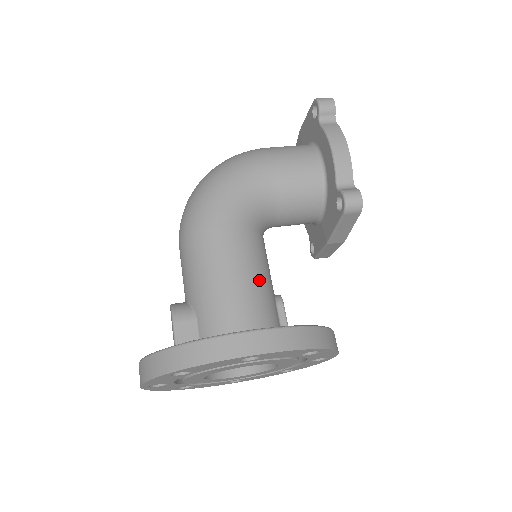
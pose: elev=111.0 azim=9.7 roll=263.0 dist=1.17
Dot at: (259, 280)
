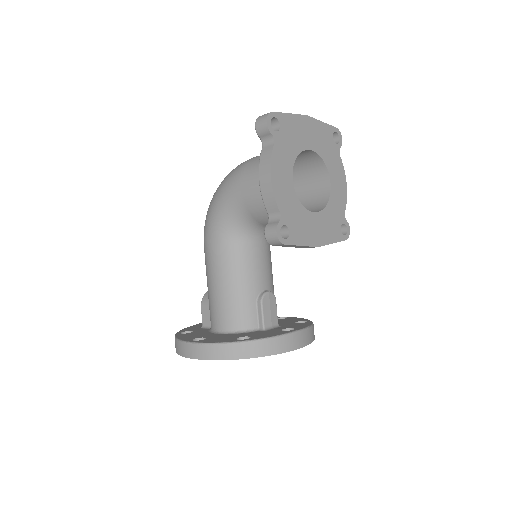
Dot at: (234, 289)
